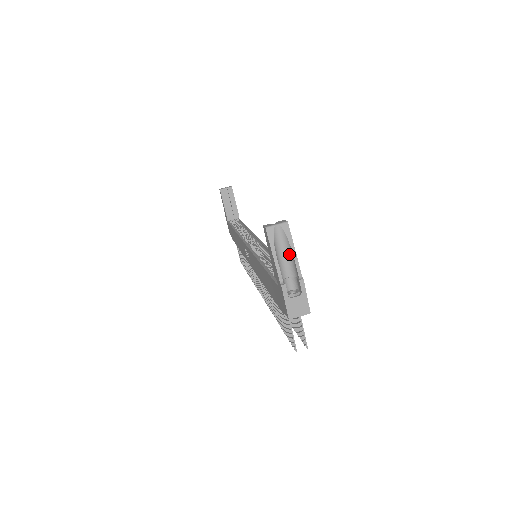
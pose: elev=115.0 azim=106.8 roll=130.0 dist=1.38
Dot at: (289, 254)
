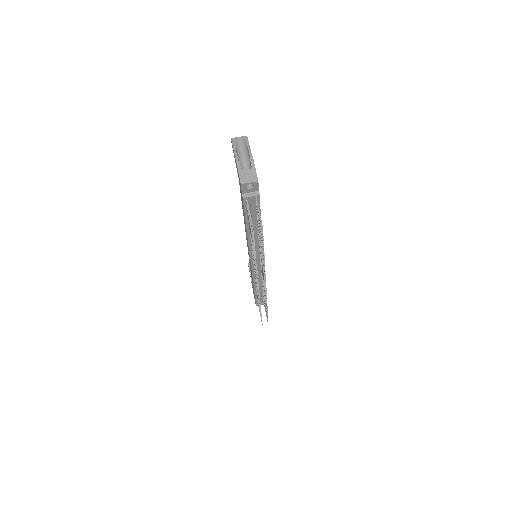
Dot at: (246, 152)
